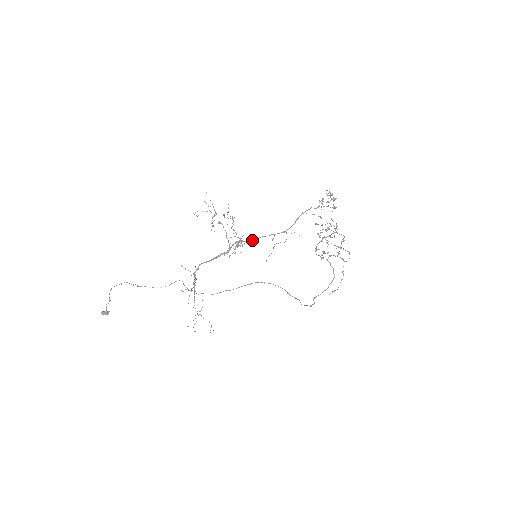
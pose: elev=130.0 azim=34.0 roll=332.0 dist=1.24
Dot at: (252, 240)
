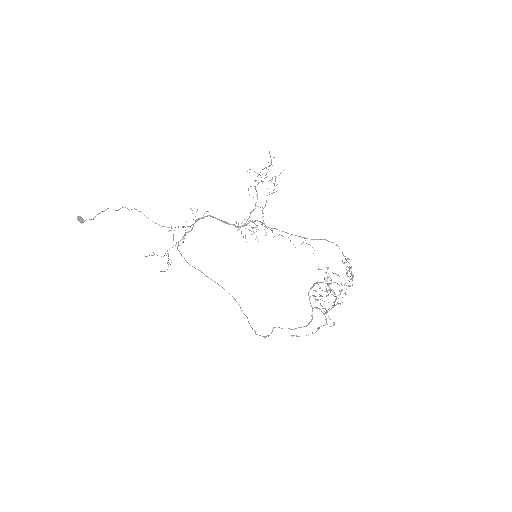
Dot at: occluded
